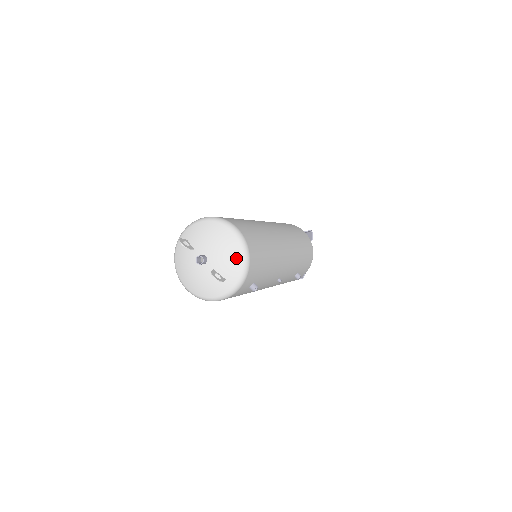
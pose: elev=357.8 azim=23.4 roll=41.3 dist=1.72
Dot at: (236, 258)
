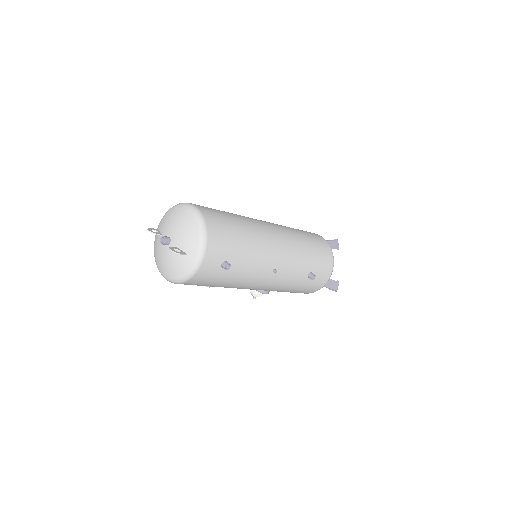
Dot at: (193, 231)
